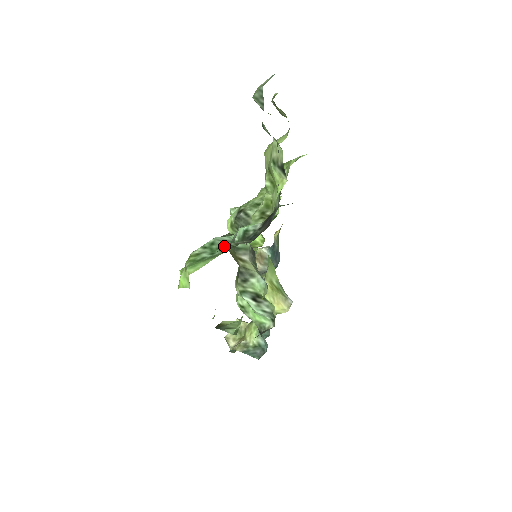
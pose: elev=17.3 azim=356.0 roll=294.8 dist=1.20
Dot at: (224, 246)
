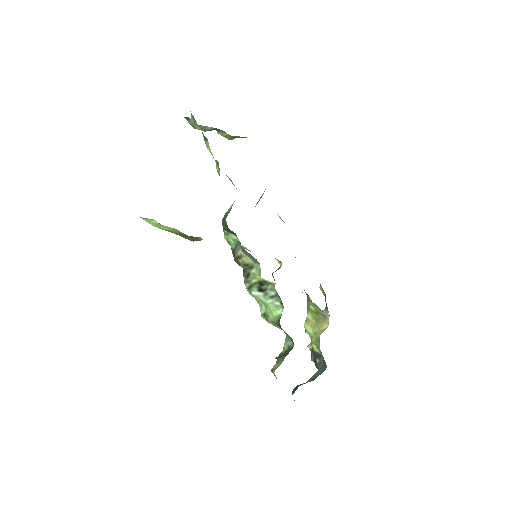
Dot at: occluded
